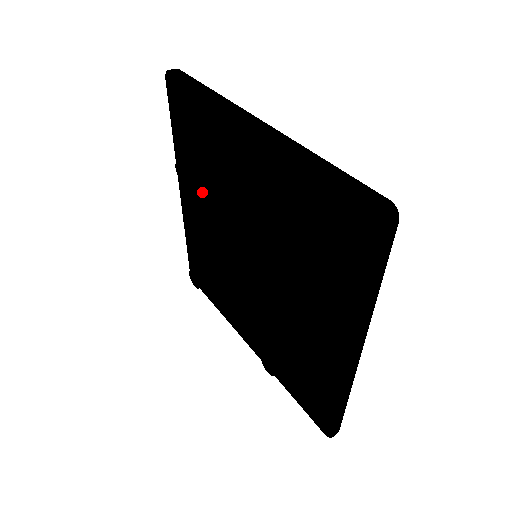
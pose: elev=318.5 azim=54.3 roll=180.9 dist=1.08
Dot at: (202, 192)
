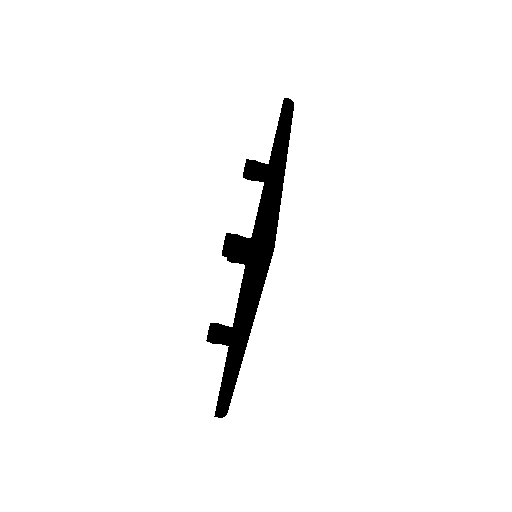
Dot at: occluded
